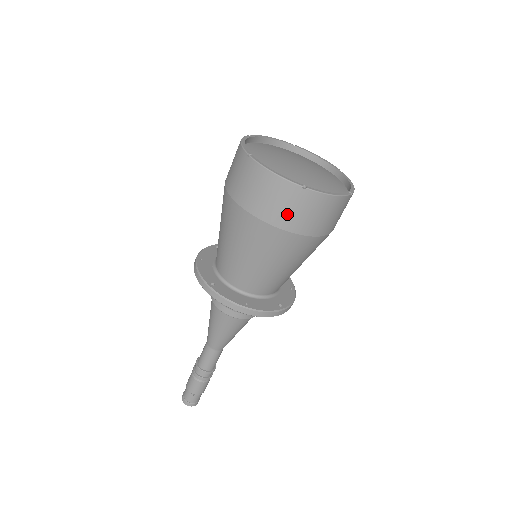
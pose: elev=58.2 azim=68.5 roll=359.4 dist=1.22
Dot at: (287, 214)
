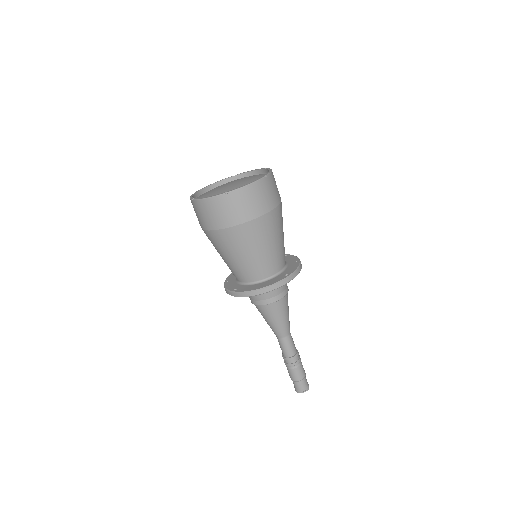
Dot at: (231, 215)
